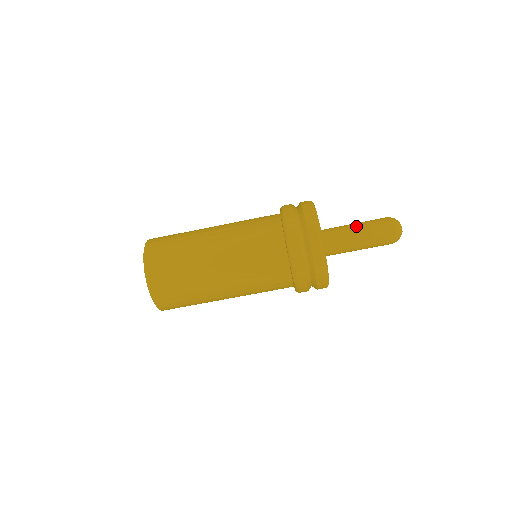
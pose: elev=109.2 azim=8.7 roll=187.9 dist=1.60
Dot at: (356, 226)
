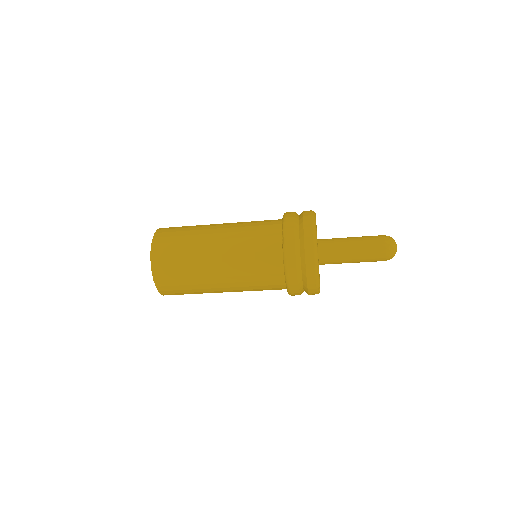
Dot at: (354, 248)
